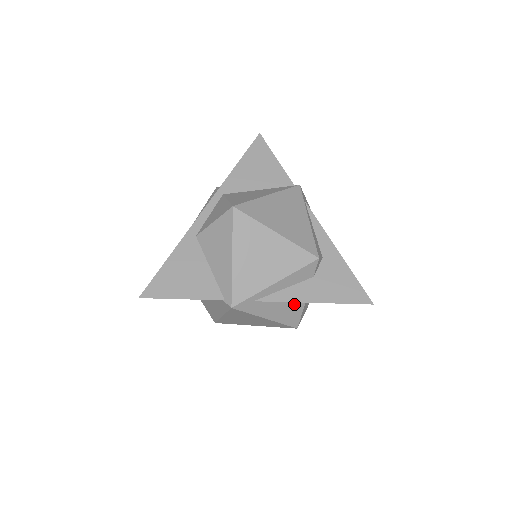
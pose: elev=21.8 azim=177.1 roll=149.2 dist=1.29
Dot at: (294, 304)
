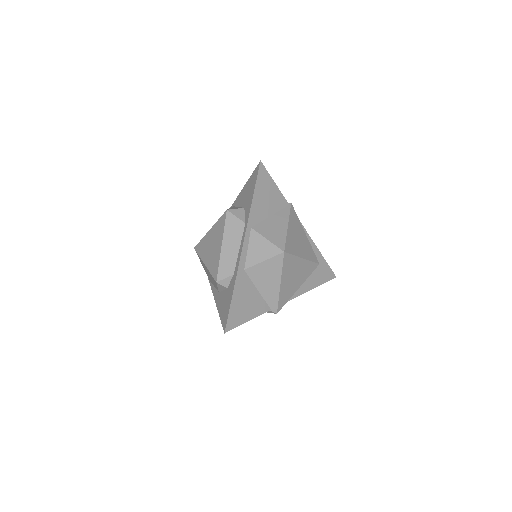
Dot at: occluded
